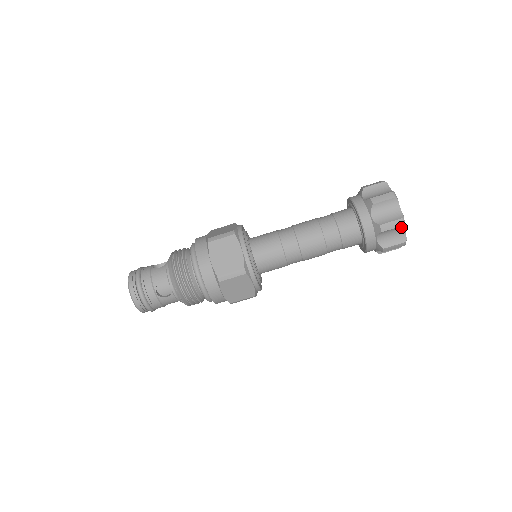
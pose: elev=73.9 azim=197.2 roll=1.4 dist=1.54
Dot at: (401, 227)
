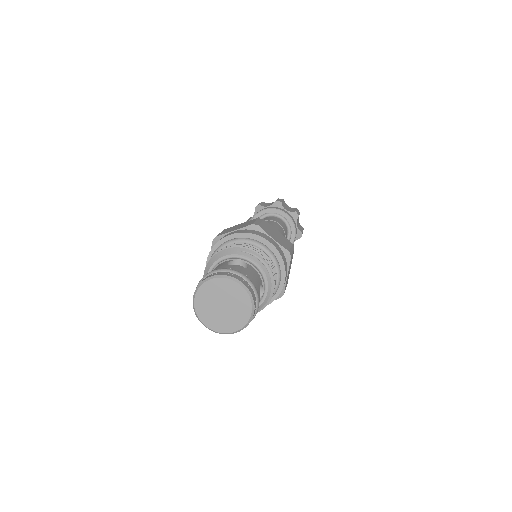
Dot at: (284, 203)
